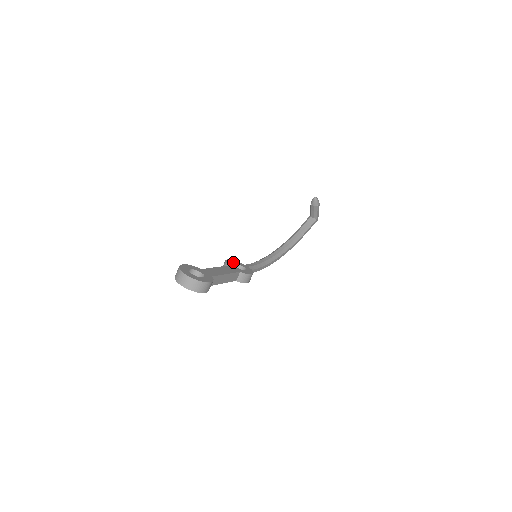
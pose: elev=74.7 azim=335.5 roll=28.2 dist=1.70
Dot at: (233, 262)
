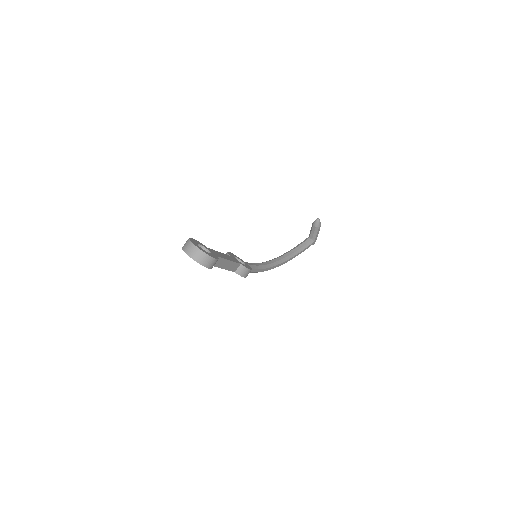
Dot at: (234, 255)
